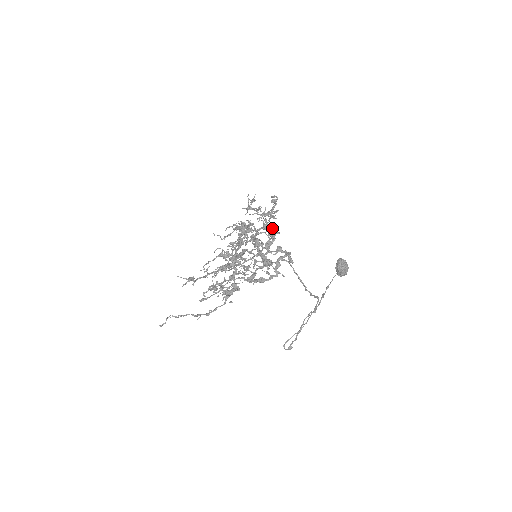
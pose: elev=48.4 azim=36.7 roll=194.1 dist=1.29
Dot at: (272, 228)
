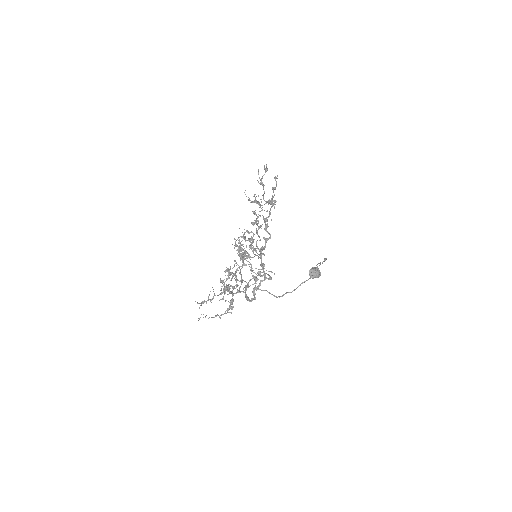
Dot at: (266, 231)
